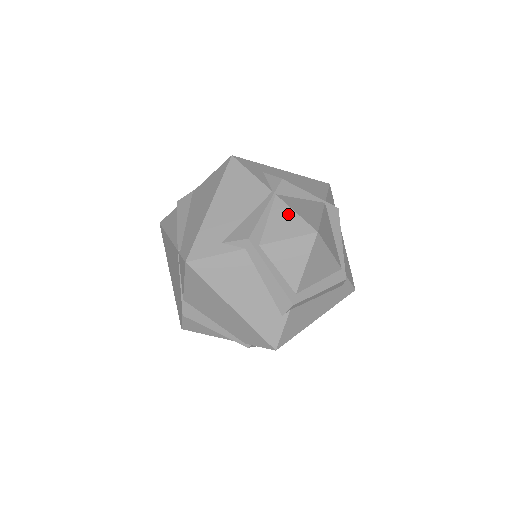
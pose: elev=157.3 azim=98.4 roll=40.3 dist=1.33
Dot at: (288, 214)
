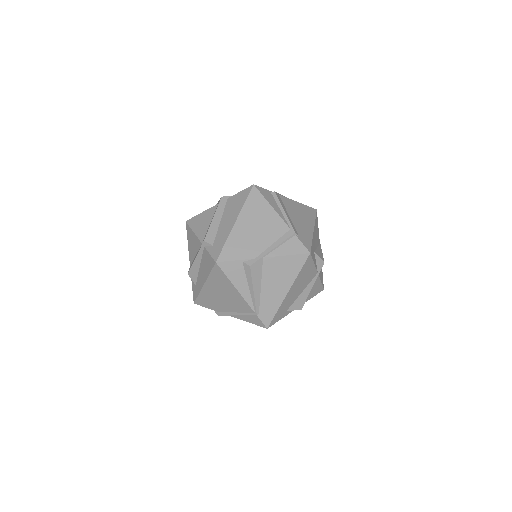
Dot at: (318, 284)
